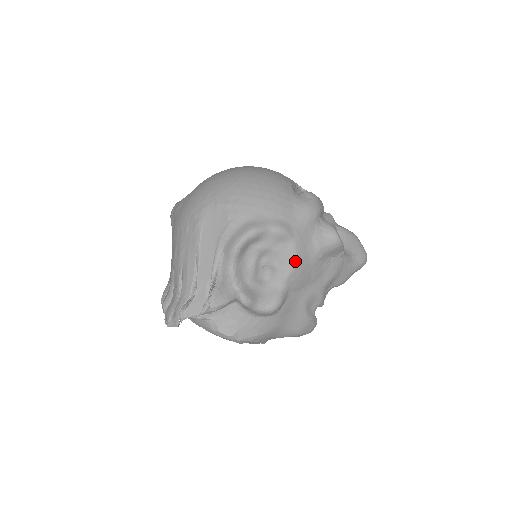
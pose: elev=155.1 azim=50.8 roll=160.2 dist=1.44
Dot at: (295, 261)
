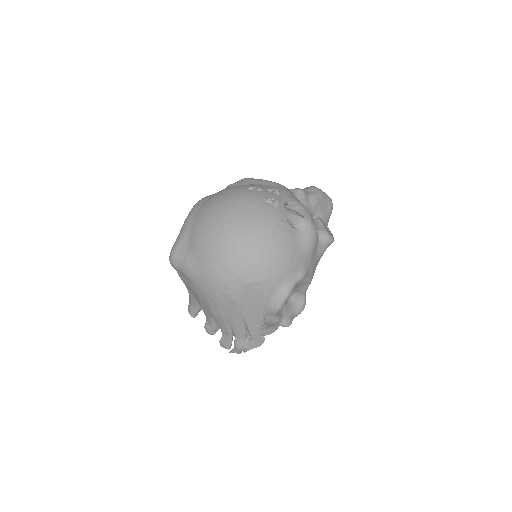
Dot at: (311, 279)
